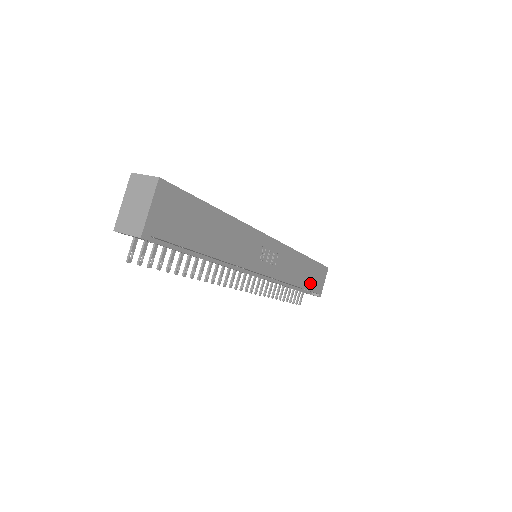
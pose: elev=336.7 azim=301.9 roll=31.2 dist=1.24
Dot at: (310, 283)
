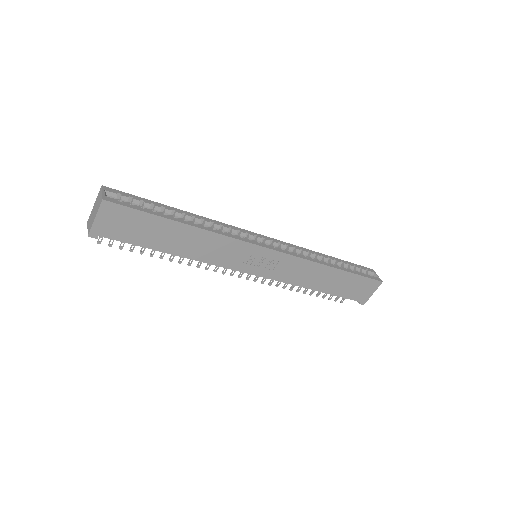
Dot at: (342, 290)
